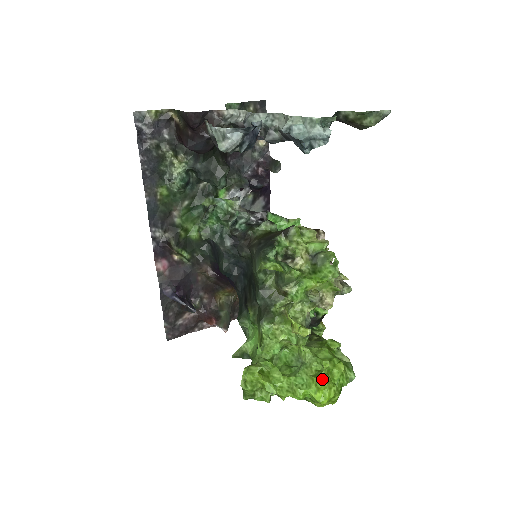
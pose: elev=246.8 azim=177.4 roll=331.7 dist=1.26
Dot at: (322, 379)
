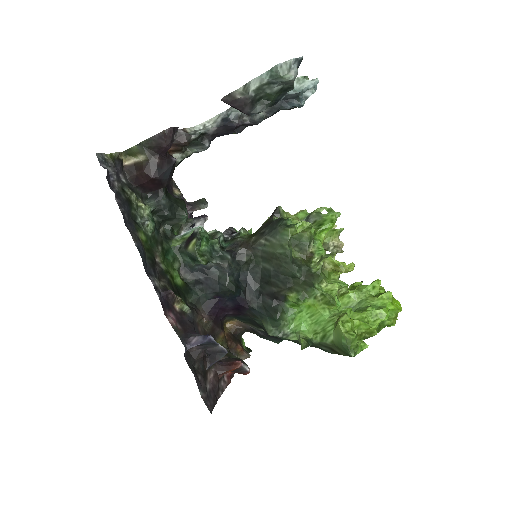
Dot at: (386, 292)
